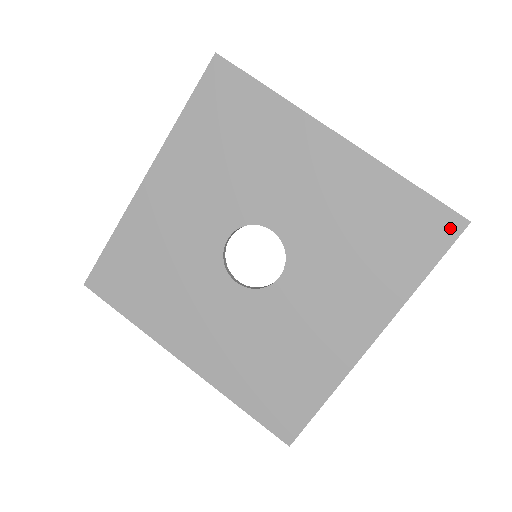
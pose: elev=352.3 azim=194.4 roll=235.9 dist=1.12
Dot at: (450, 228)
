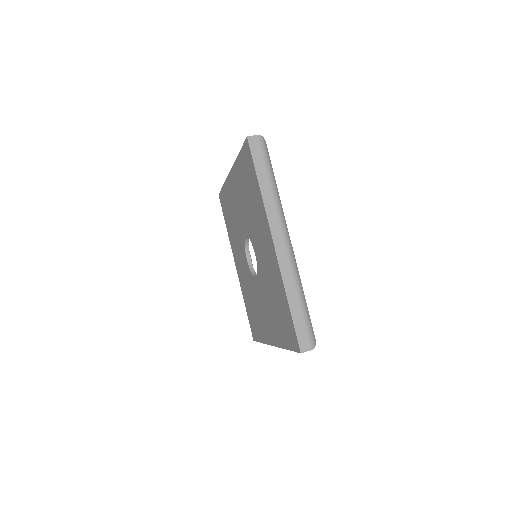
Dot at: (295, 344)
